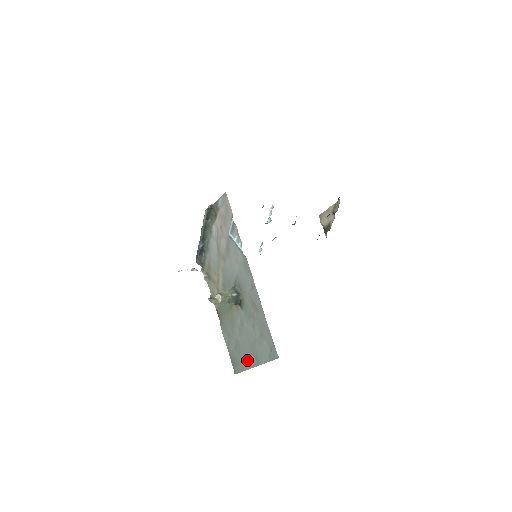
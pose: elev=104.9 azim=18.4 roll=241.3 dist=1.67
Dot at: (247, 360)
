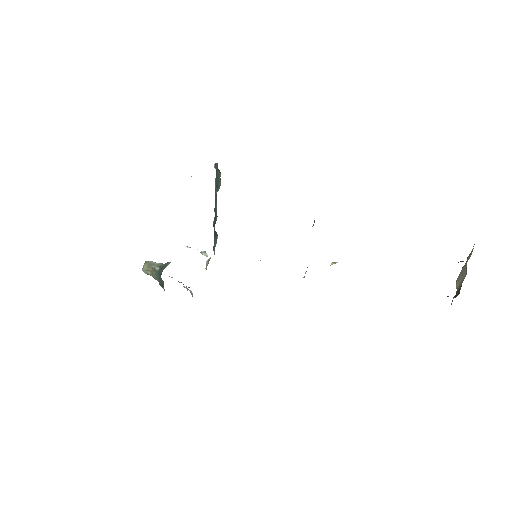
Dot at: occluded
